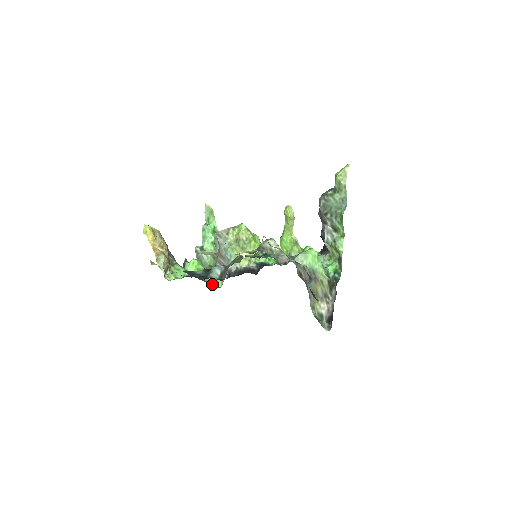
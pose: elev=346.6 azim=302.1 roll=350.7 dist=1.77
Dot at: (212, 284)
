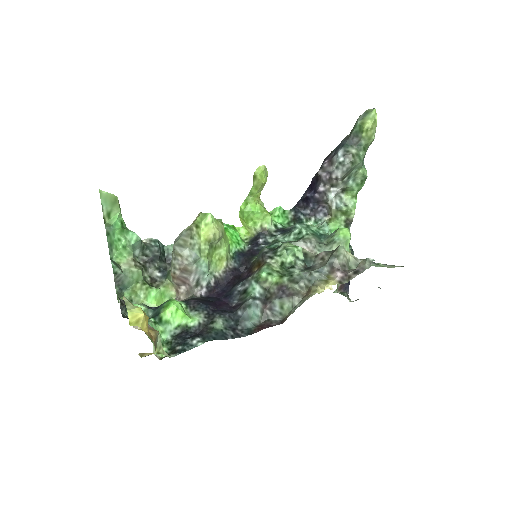
Dot at: occluded
